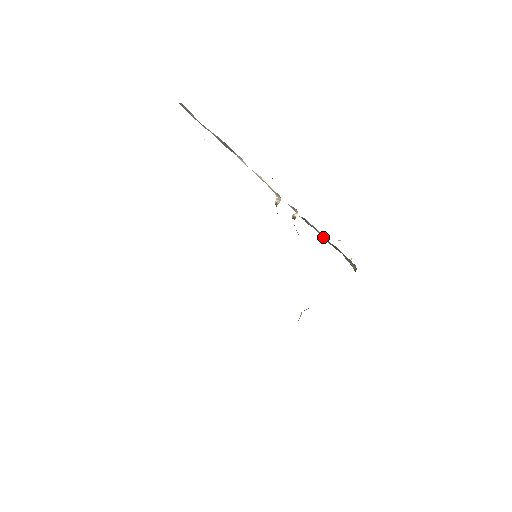
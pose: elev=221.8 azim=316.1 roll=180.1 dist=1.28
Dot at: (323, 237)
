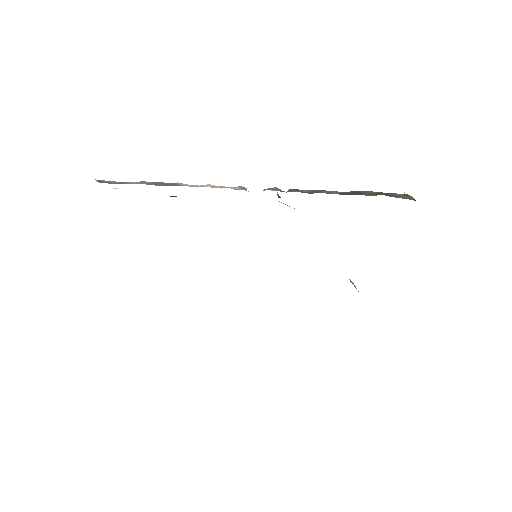
Dot at: (335, 193)
